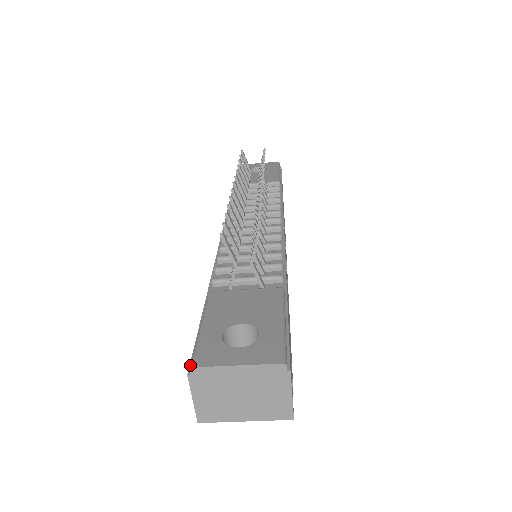
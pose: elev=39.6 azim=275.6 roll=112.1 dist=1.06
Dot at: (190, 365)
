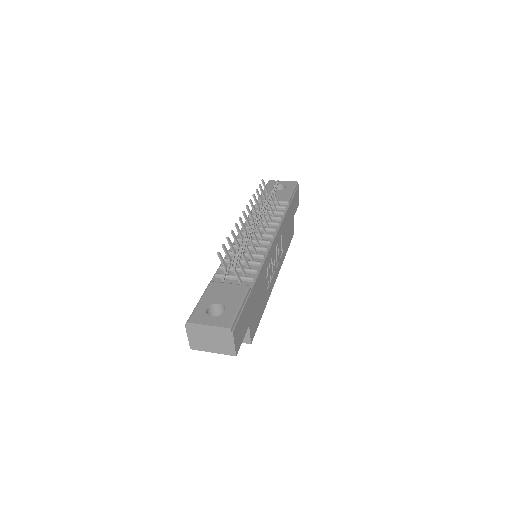
Dot at: occluded
